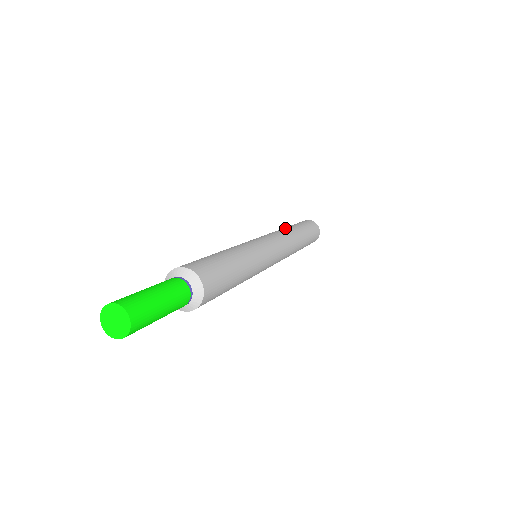
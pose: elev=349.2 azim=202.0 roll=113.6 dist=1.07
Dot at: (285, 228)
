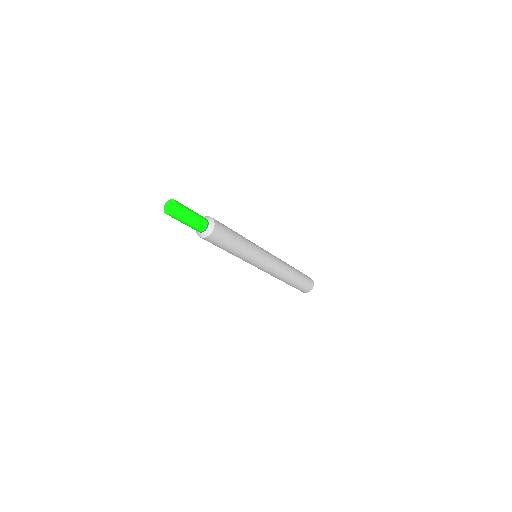
Dot at: (289, 265)
